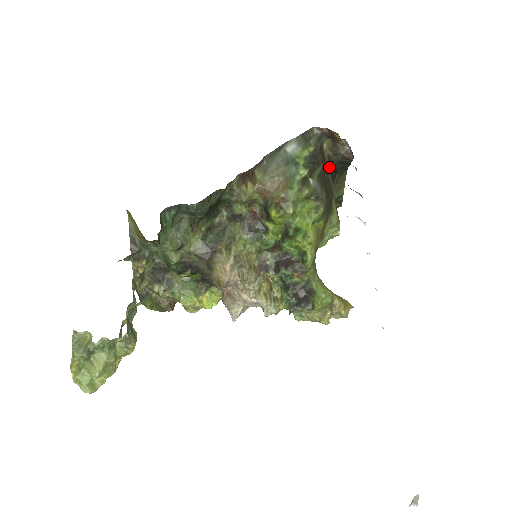
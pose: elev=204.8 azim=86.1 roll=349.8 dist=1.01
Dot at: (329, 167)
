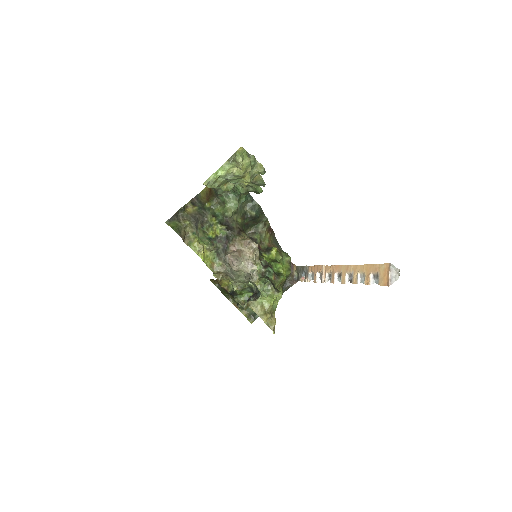
Dot at: occluded
